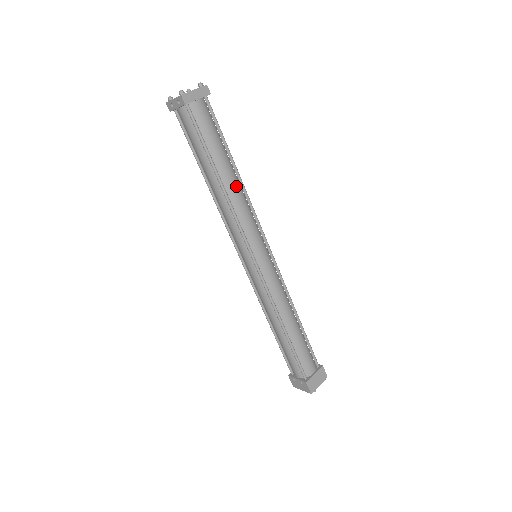
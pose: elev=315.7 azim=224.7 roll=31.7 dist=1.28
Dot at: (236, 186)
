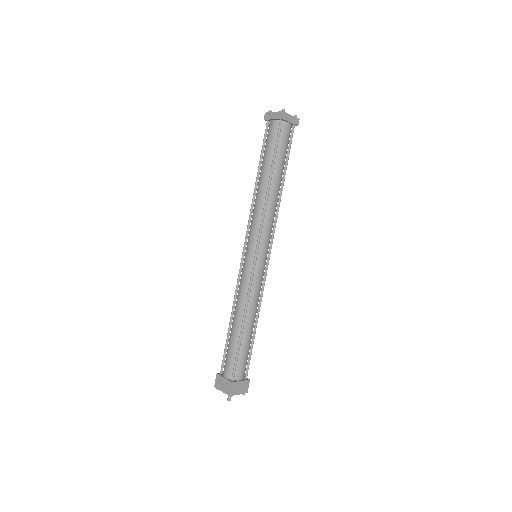
Dot at: (277, 195)
